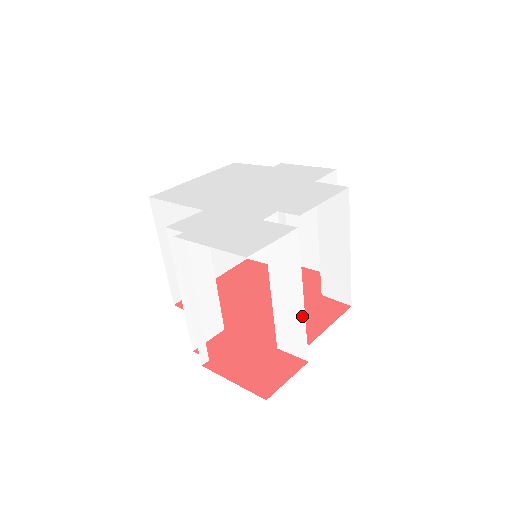
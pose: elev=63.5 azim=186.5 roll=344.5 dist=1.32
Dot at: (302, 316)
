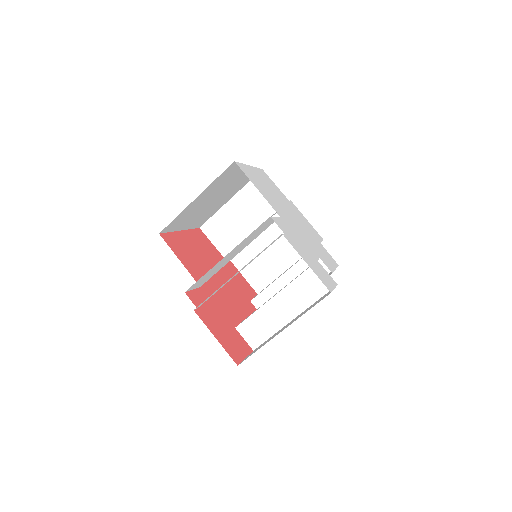
Dot at: (281, 325)
